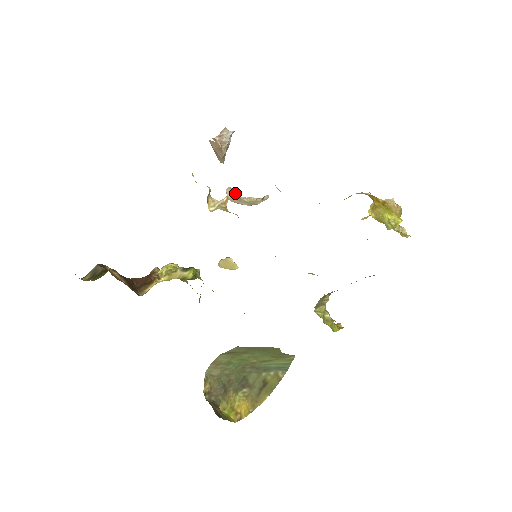
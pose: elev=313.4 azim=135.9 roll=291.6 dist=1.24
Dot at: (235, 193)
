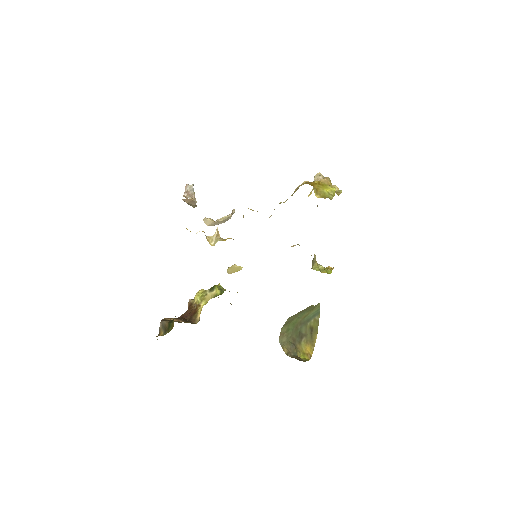
Dot at: (211, 220)
